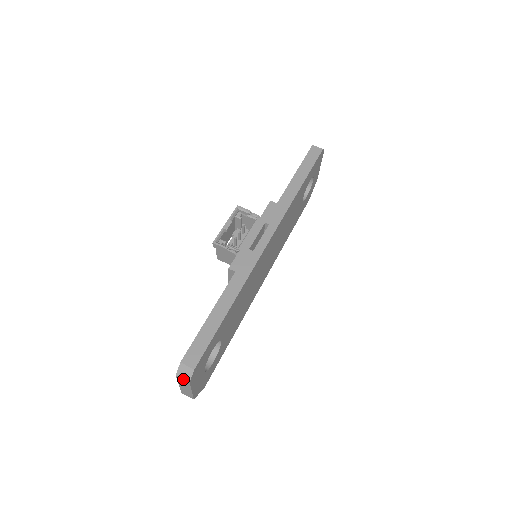
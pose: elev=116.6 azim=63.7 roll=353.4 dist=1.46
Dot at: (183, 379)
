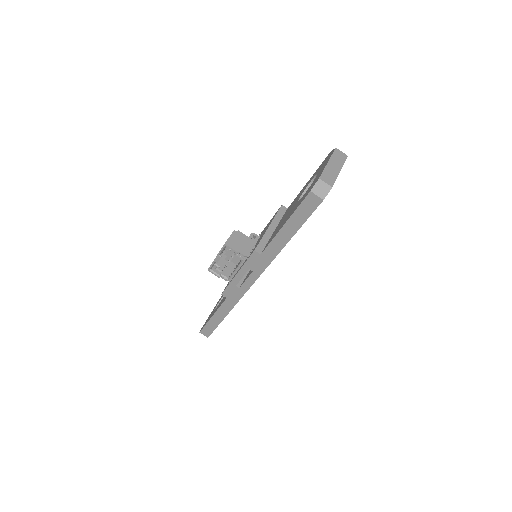
Dot at: occluded
